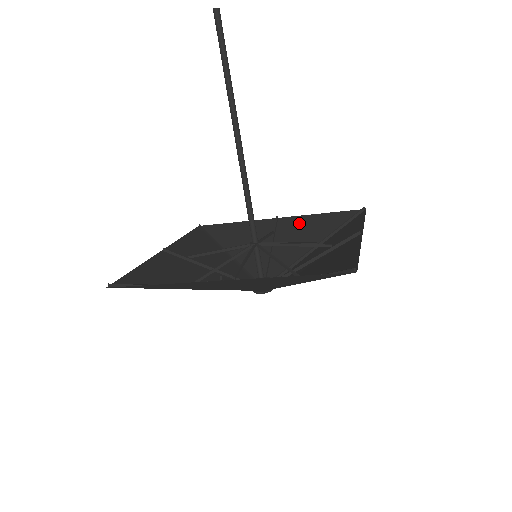
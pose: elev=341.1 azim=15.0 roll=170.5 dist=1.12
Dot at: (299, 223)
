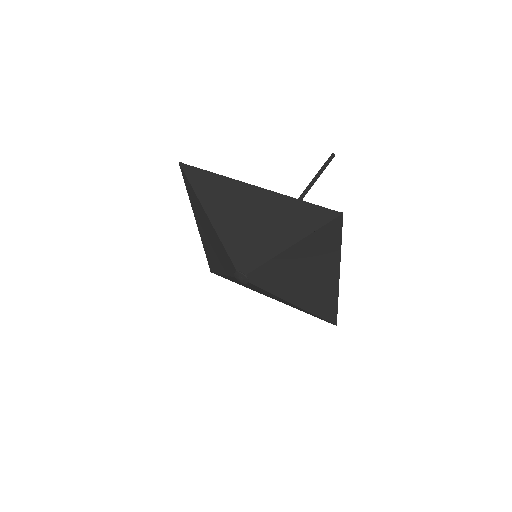
Dot at: occluded
